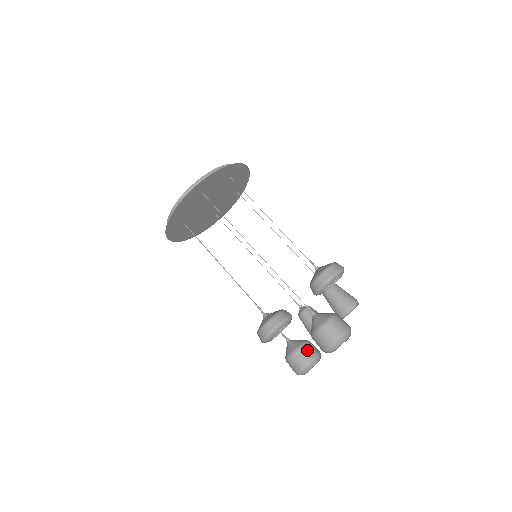
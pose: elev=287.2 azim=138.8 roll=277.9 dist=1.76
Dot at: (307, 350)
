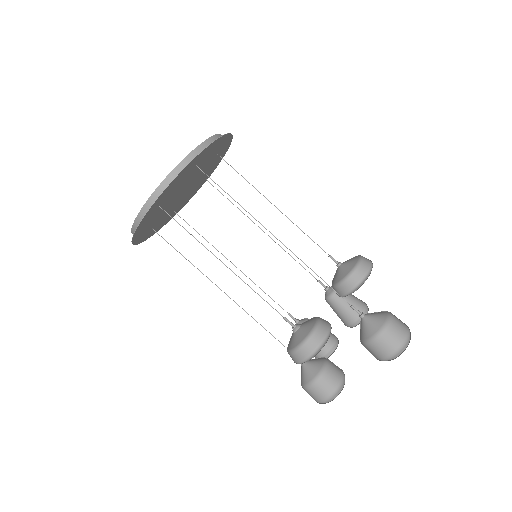
Dot at: (334, 368)
